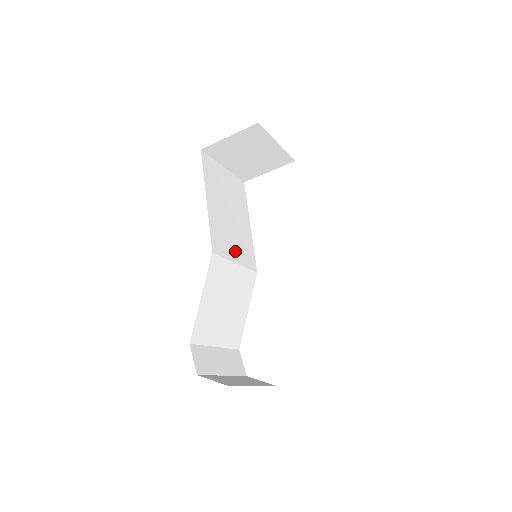
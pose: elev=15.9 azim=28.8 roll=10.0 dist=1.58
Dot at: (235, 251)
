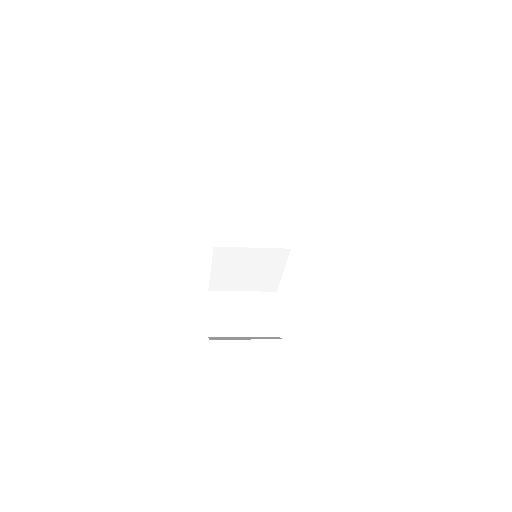
Dot at: (254, 236)
